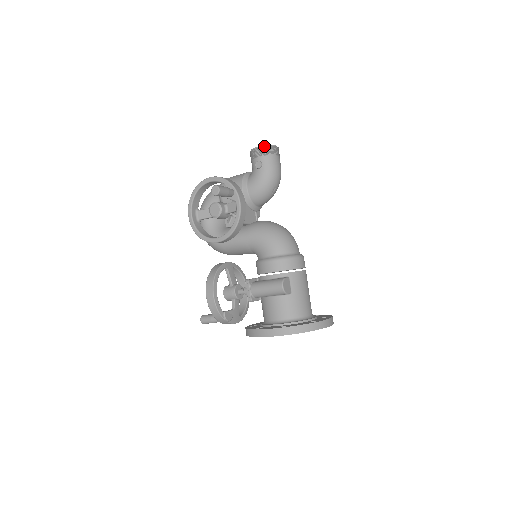
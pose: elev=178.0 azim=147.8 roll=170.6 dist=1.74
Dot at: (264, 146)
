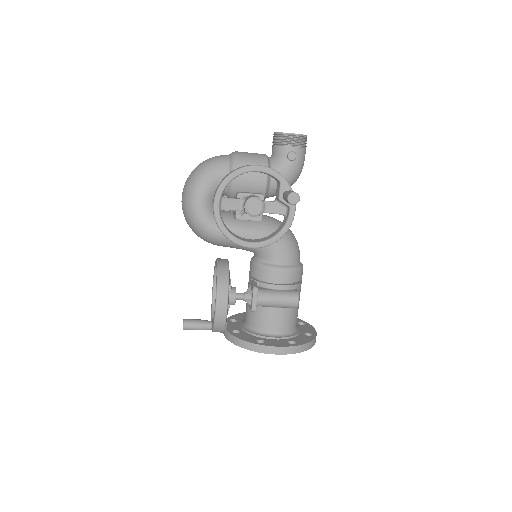
Dot at: (302, 136)
